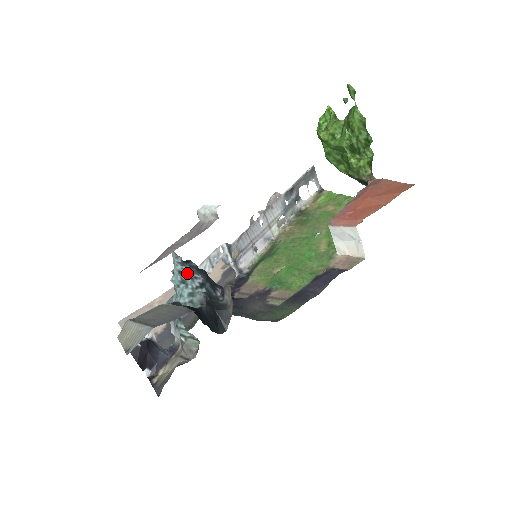
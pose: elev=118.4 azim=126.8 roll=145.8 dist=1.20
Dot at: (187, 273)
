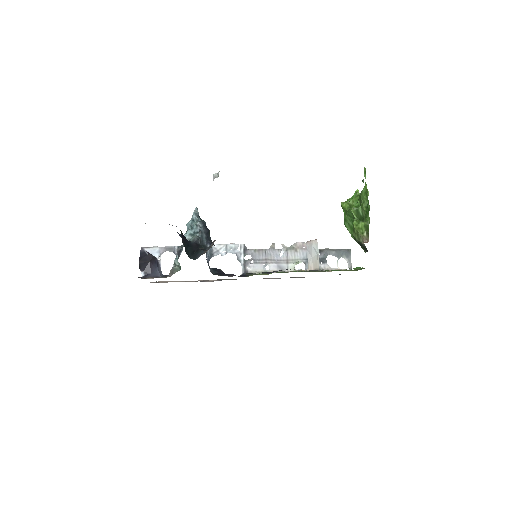
Dot at: (196, 222)
